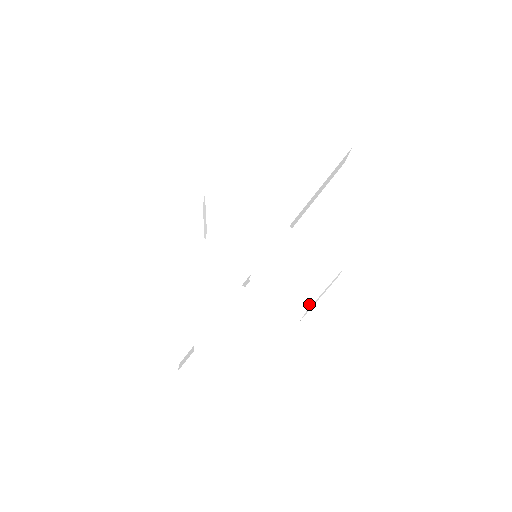
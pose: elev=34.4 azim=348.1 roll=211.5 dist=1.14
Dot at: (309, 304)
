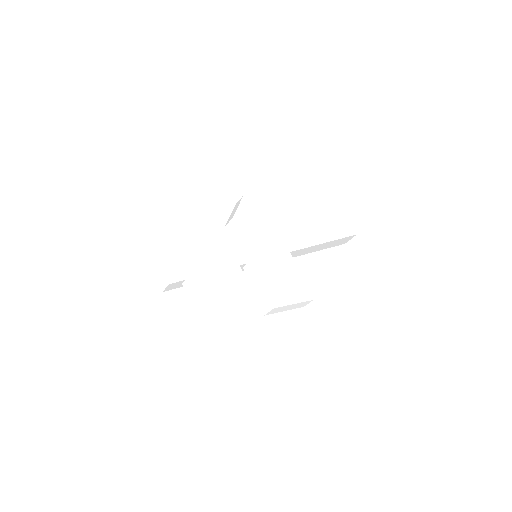
Dot at: (278, 305)
